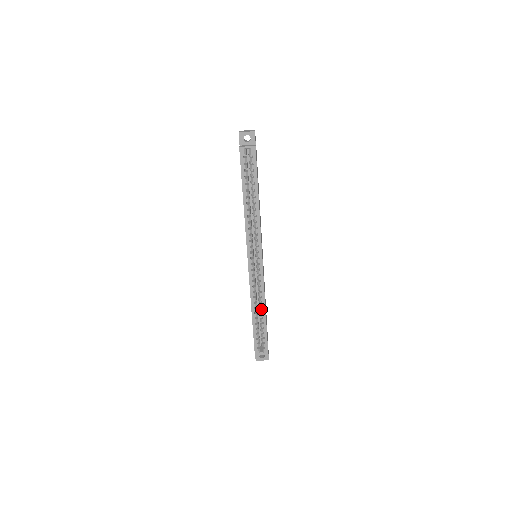
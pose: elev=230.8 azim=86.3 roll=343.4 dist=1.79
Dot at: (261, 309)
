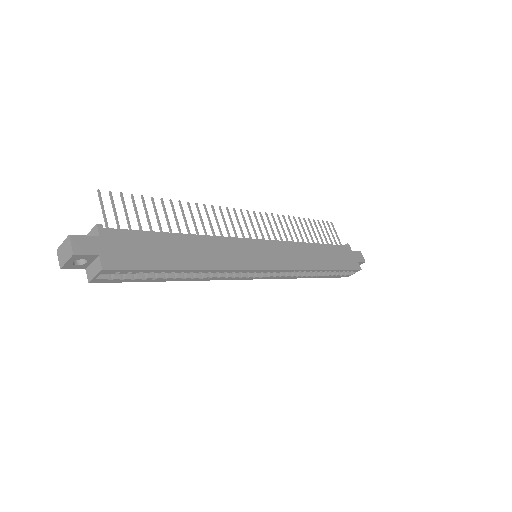
Dot at: occluded
